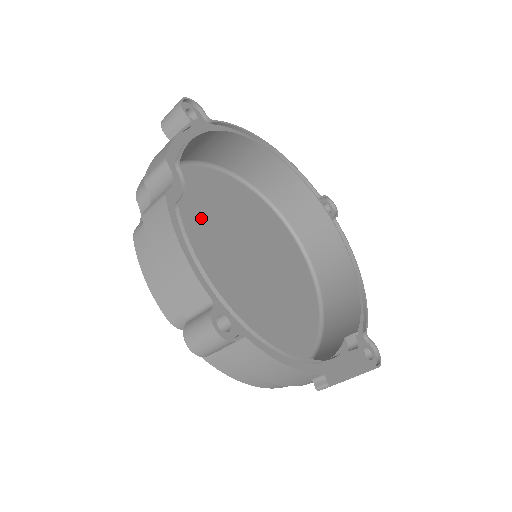
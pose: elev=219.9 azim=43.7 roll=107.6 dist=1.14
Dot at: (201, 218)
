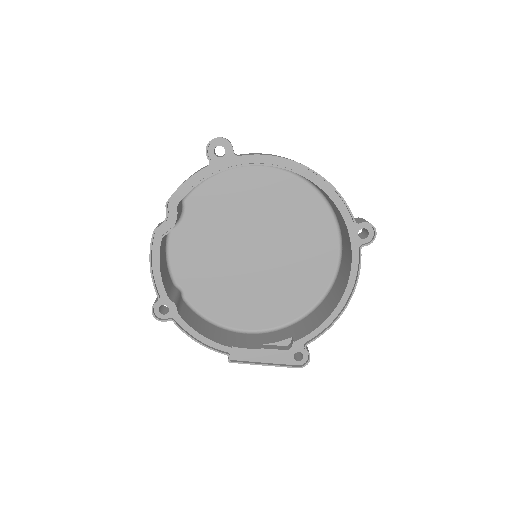
Dot at: (229, 214)
